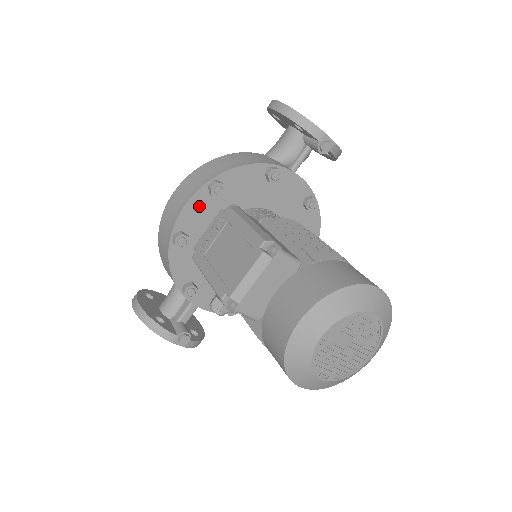
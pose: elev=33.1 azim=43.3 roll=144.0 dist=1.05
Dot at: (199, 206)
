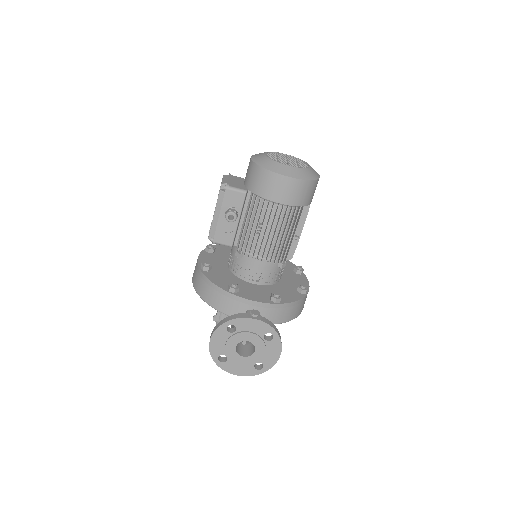
Dot at: (207, 257)
